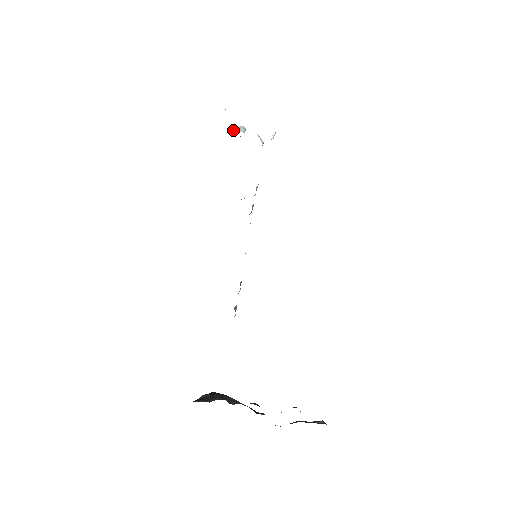
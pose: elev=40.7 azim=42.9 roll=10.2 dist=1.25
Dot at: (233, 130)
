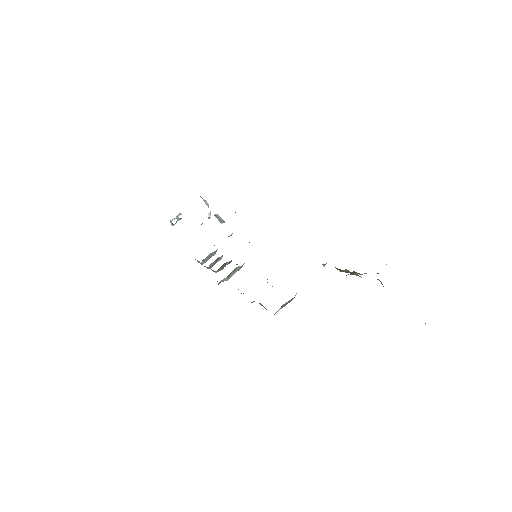
Dot at: (171, 220)
